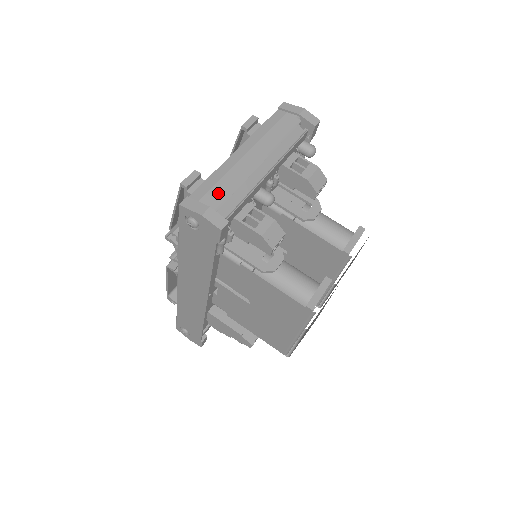
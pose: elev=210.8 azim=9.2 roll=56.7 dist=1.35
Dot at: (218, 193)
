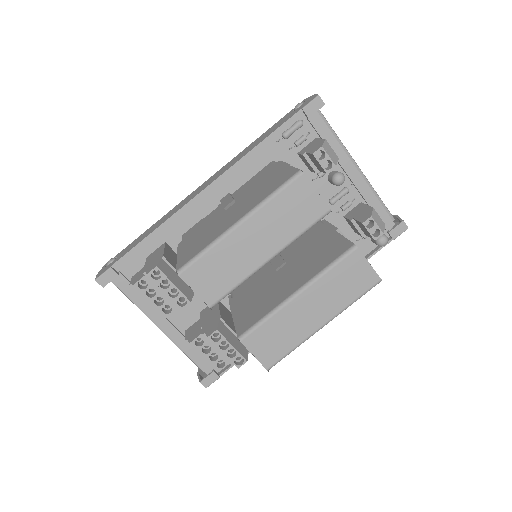
Dot at: occluded
